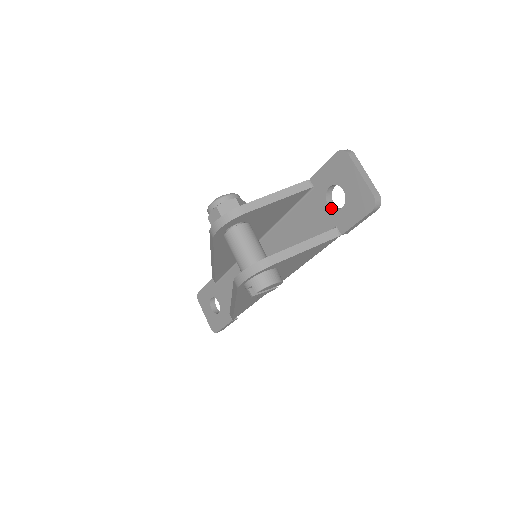
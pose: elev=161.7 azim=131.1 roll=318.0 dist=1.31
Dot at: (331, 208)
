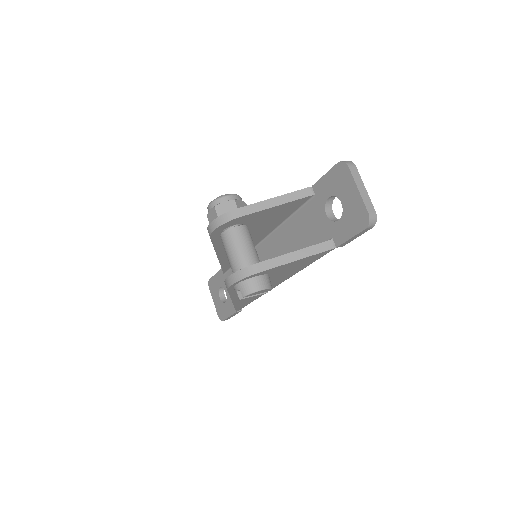
Dot at: (329, 219)
